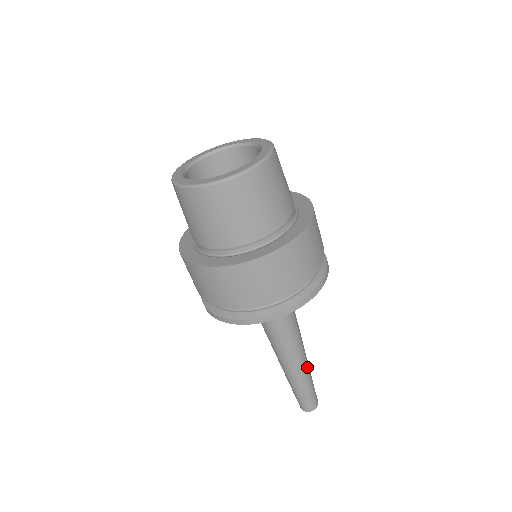
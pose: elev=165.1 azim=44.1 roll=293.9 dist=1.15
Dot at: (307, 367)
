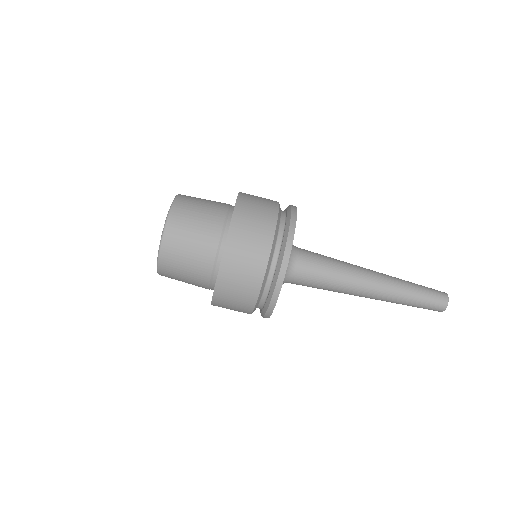
Dot at: (392, 287)
